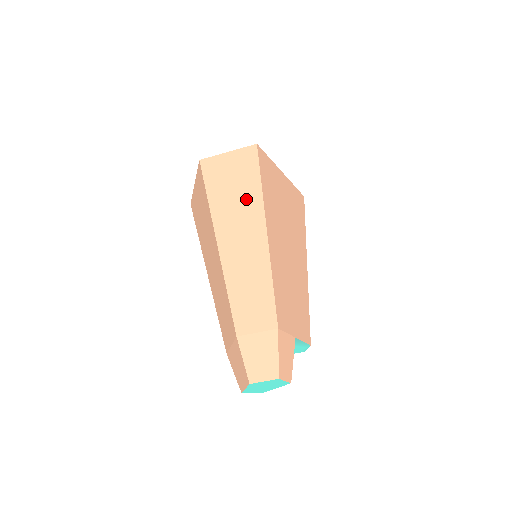
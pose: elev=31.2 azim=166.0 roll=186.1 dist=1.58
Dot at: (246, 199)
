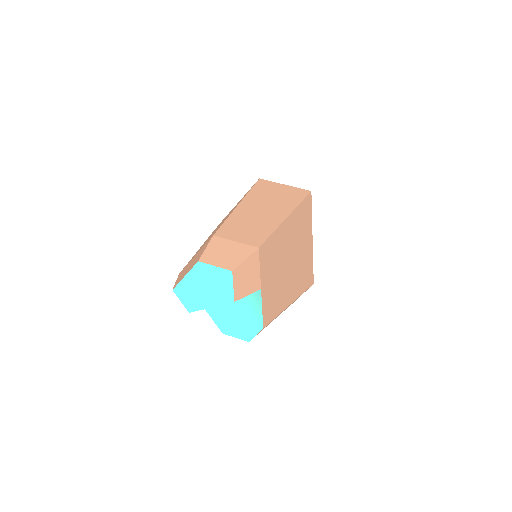
Dot at: (283, 200)
